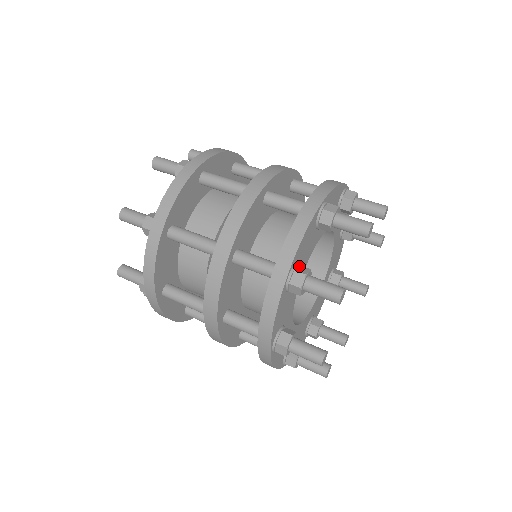
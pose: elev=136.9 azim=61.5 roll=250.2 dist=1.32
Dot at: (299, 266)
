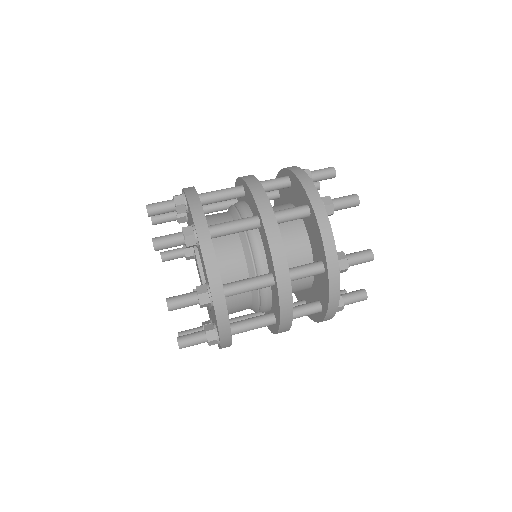
Dot at: occluded
